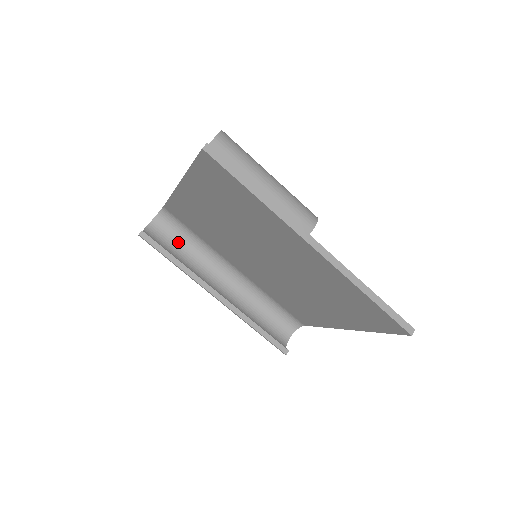
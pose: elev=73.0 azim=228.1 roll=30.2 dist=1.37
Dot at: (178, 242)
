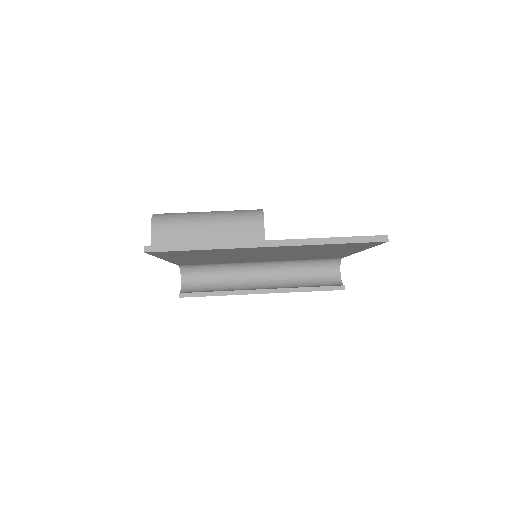
Dot at: (209, 277)
